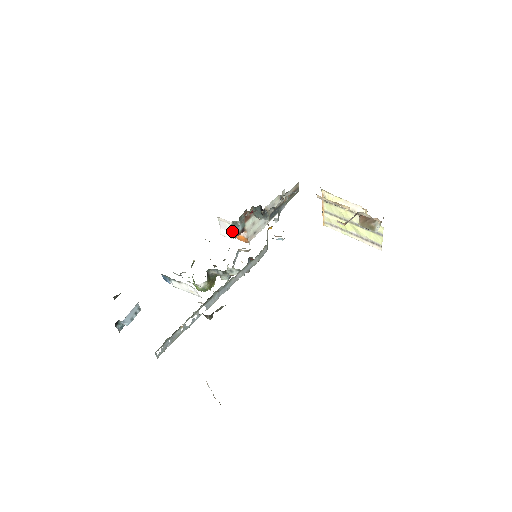
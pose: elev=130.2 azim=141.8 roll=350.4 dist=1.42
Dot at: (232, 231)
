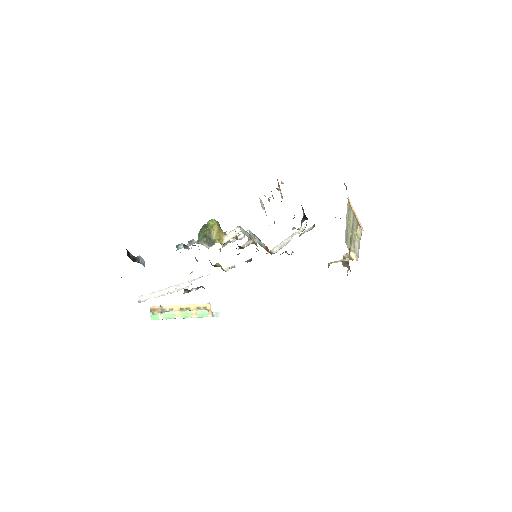
Dot at: occluded
